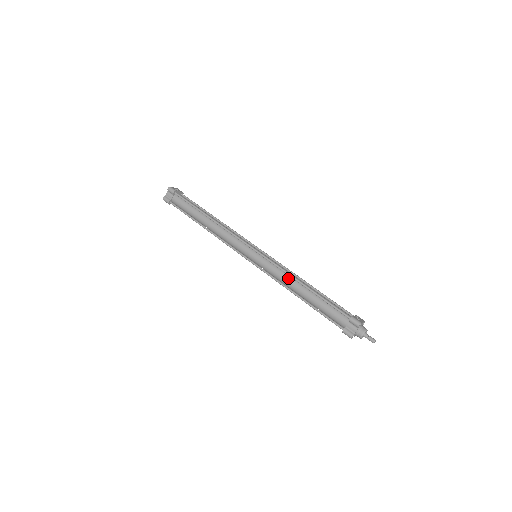
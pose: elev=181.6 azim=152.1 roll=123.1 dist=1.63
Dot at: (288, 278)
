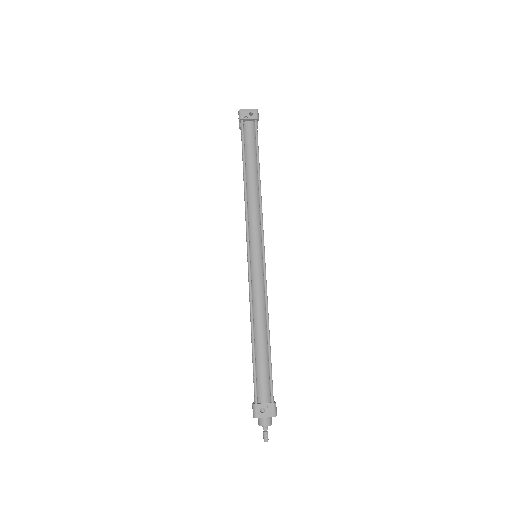
Dot at: (251, 309)
